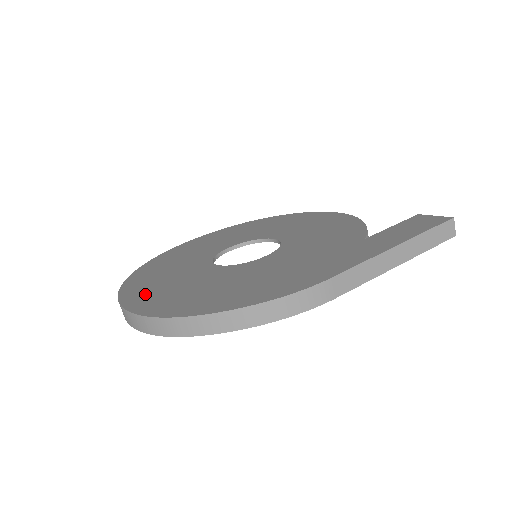
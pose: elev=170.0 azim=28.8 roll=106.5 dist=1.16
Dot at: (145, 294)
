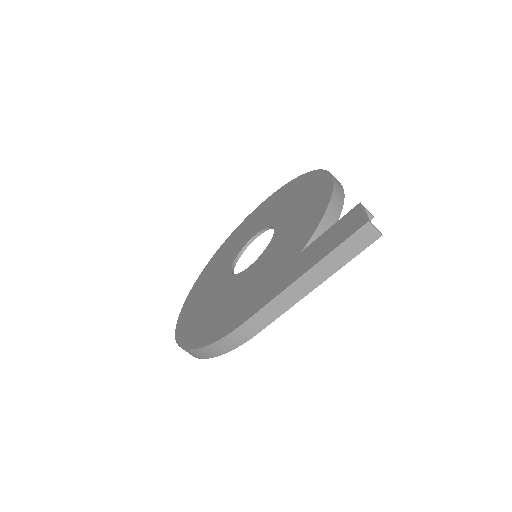
Dot at: (190, 305)
